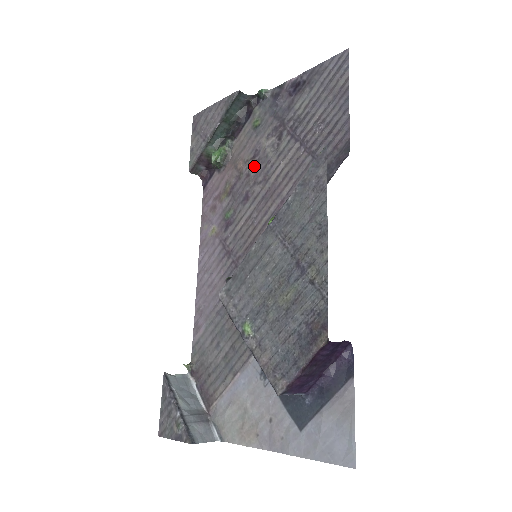
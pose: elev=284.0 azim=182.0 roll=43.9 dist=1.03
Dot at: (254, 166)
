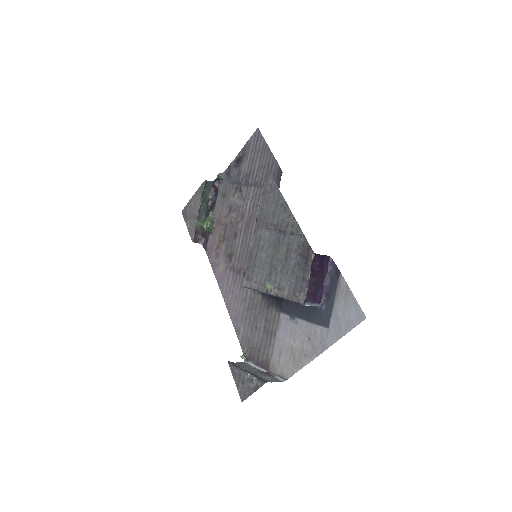
Dot at: (232, 215)
